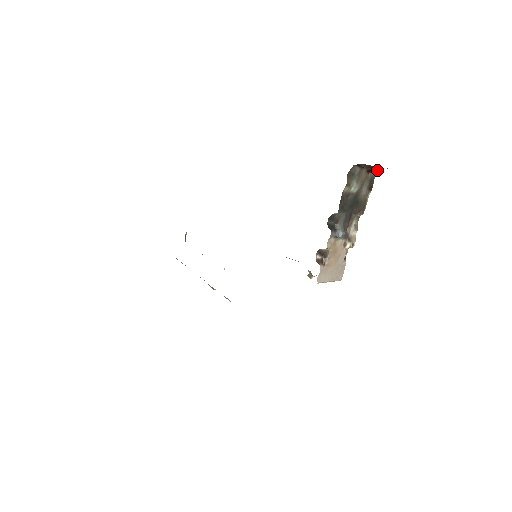
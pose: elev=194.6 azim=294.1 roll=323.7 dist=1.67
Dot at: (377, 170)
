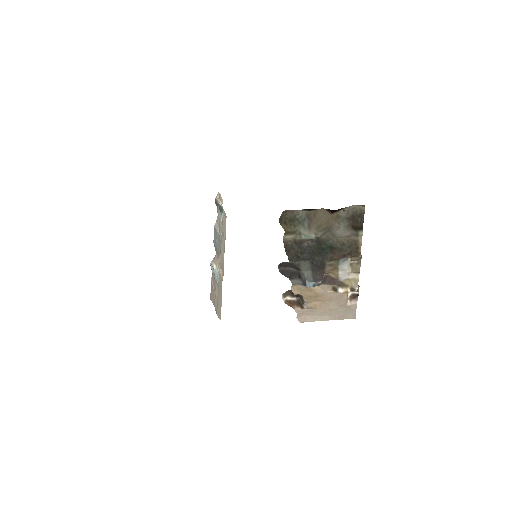
Dot at: (359, 205)
